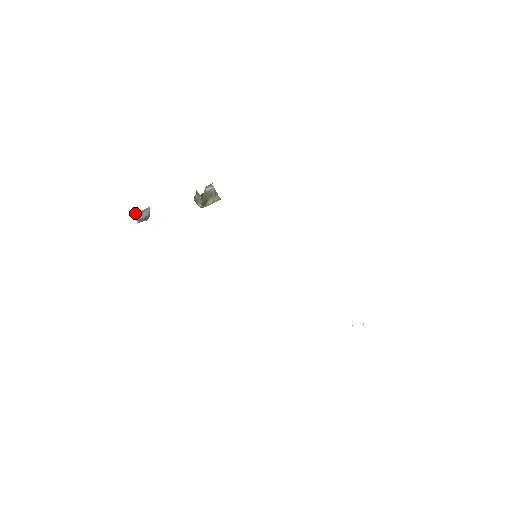
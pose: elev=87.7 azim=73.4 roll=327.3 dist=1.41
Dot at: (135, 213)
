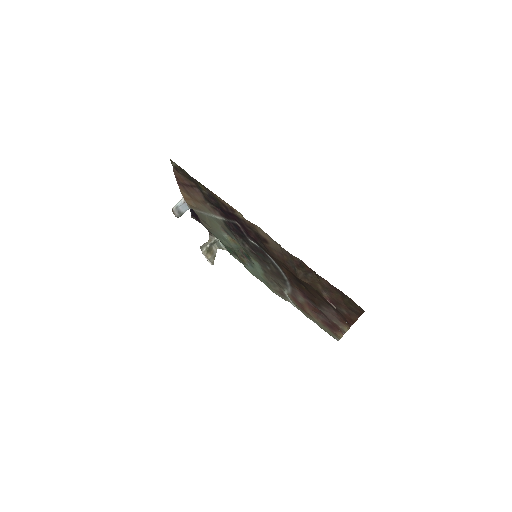
Dot at: (181, 200)
